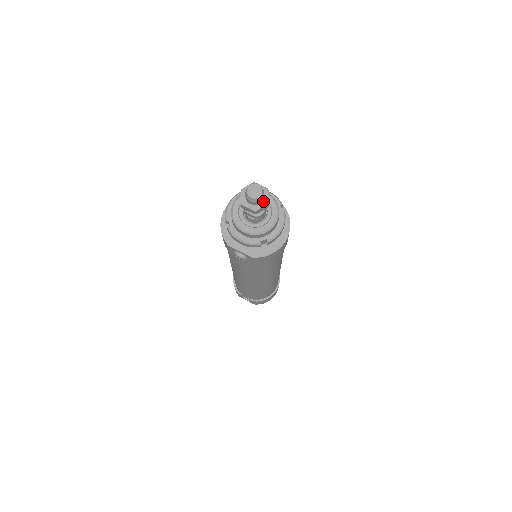
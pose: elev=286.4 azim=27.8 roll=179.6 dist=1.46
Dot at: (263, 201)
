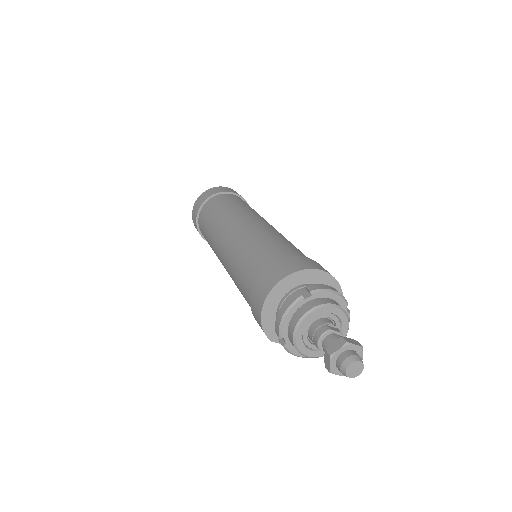
Dot at: occluded
